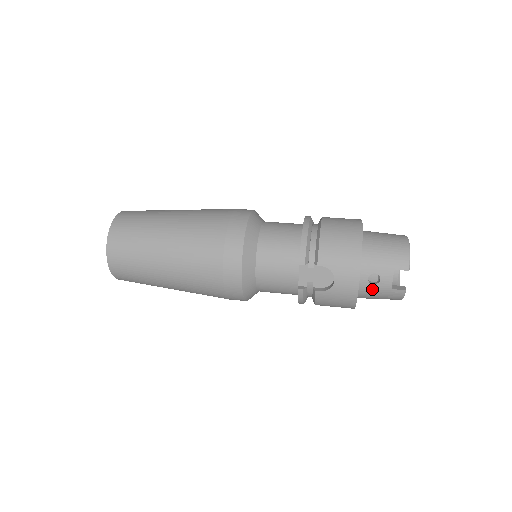
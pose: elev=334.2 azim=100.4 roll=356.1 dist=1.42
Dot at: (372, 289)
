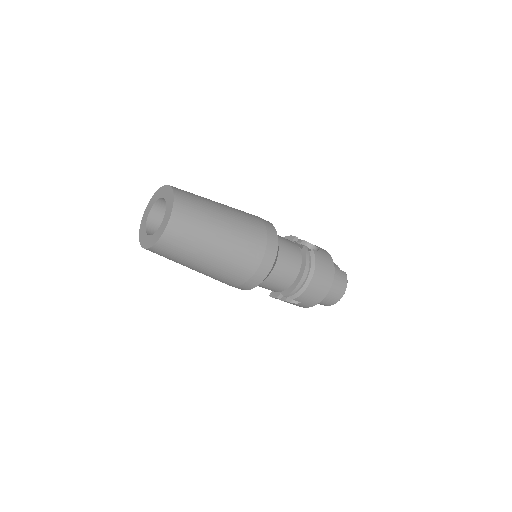
Dot at: occluded
